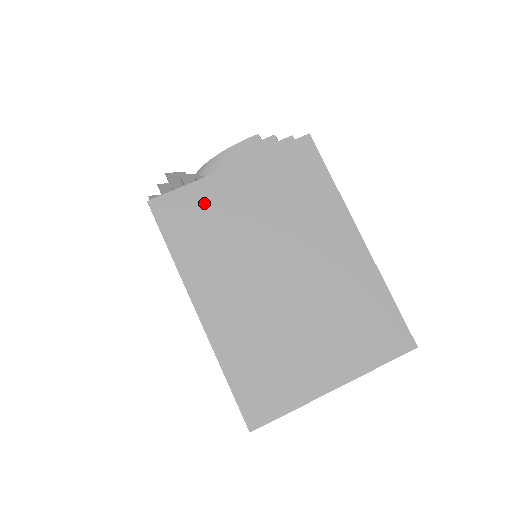
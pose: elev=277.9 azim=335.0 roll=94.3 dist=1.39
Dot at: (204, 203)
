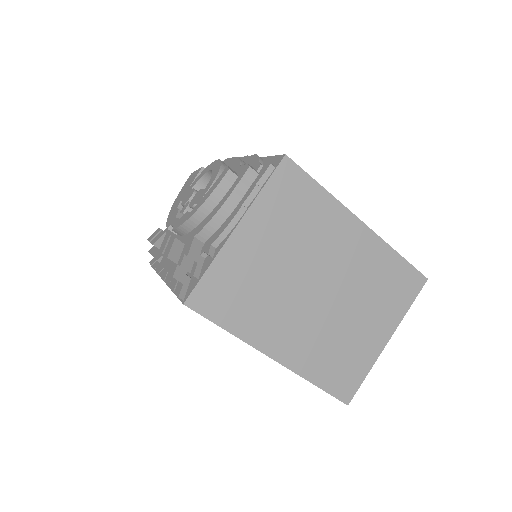
Dot at: (231, 274)
